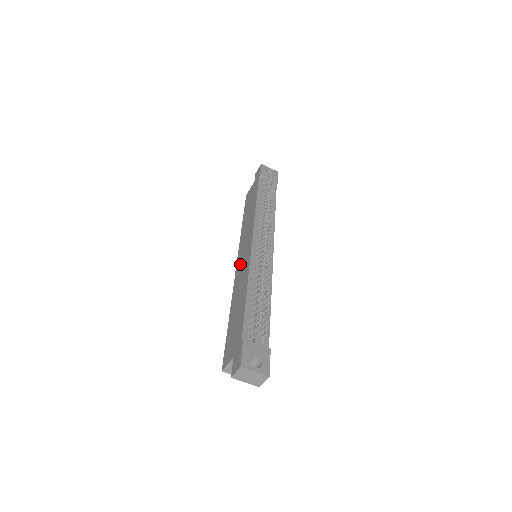
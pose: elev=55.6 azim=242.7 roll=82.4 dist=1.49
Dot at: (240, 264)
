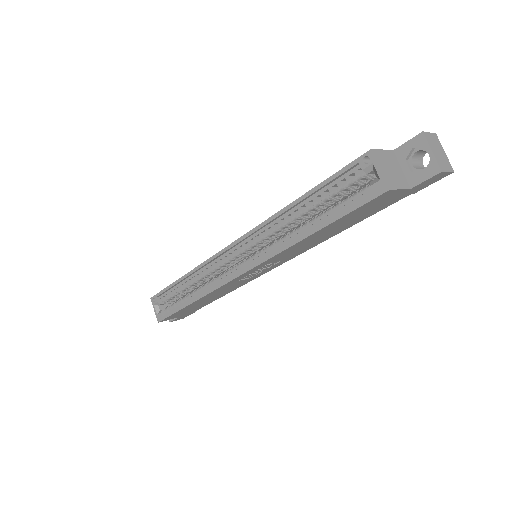
Dot at: occluded
